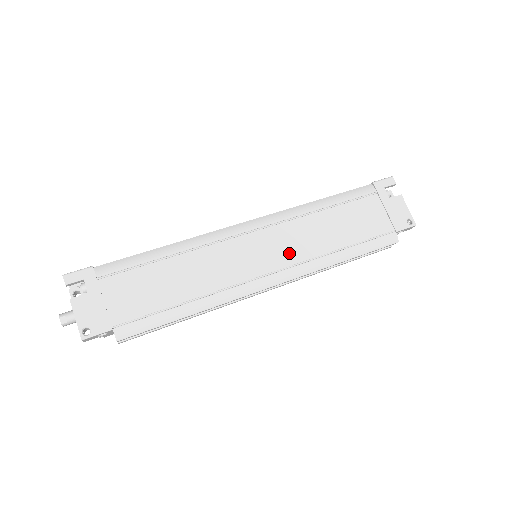
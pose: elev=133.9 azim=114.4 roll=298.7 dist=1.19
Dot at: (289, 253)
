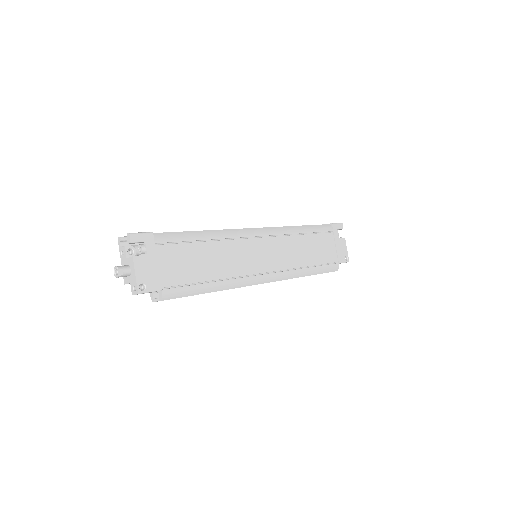
Dot at: (280, 261)
